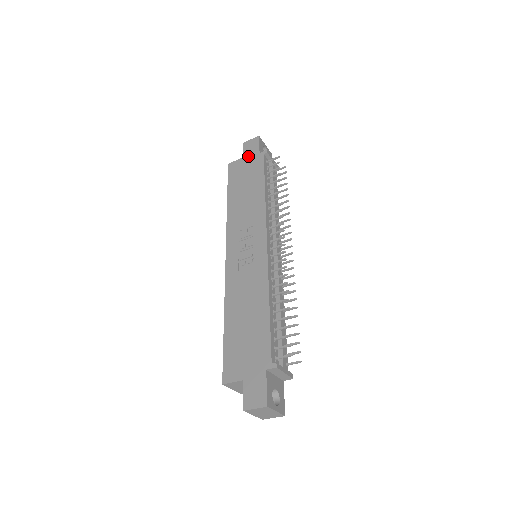
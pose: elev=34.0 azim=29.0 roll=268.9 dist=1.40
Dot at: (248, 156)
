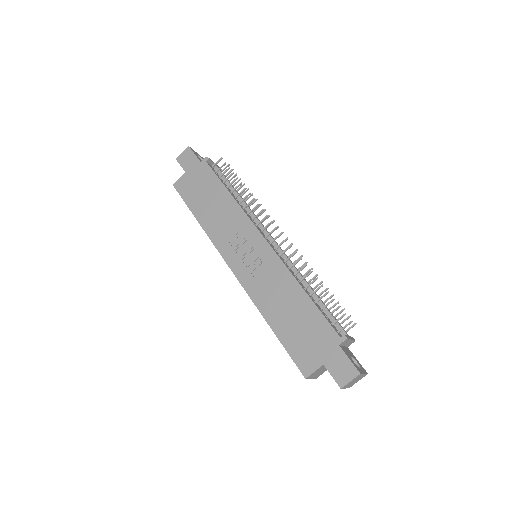
Dot at: (190, 169)
